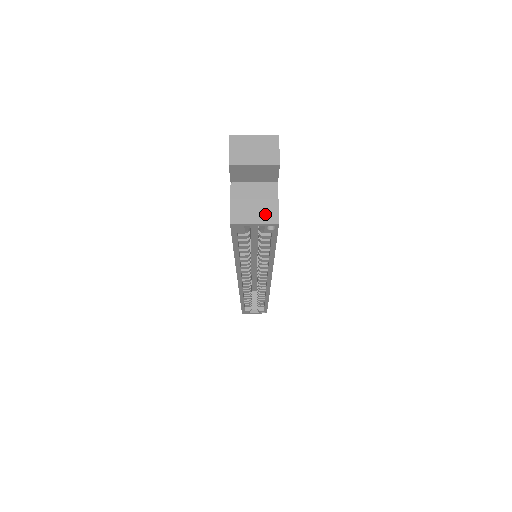
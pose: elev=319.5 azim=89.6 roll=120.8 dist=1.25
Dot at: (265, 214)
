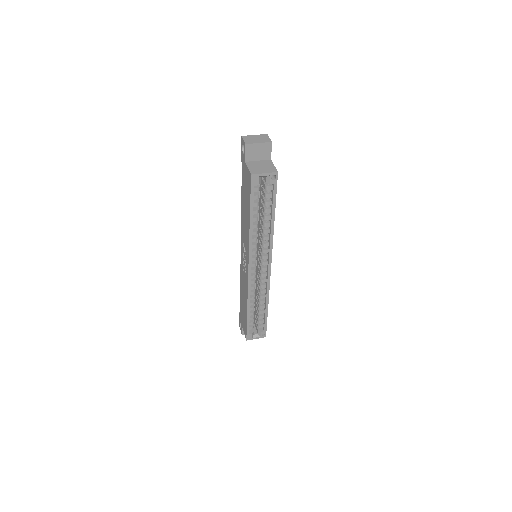
Dot at: (269, 170)
